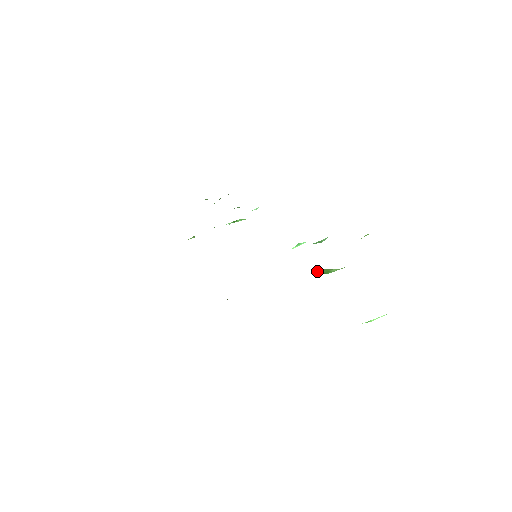
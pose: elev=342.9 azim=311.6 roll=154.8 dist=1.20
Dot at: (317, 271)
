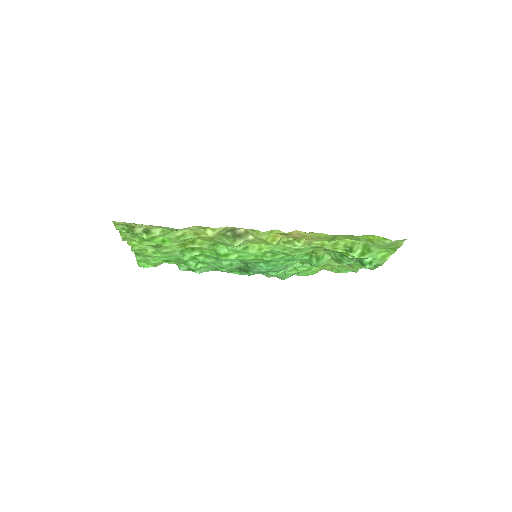
Dot at: (317, 255)
